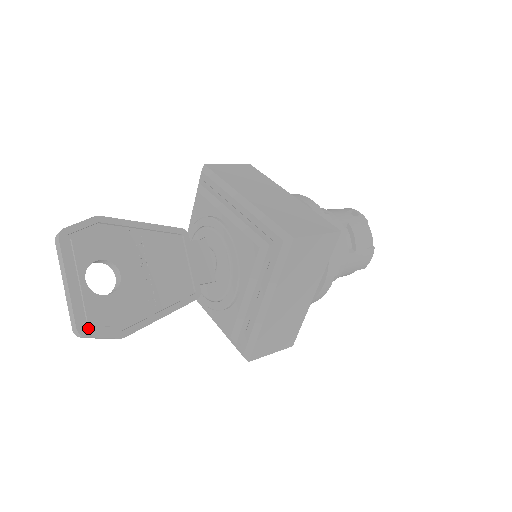
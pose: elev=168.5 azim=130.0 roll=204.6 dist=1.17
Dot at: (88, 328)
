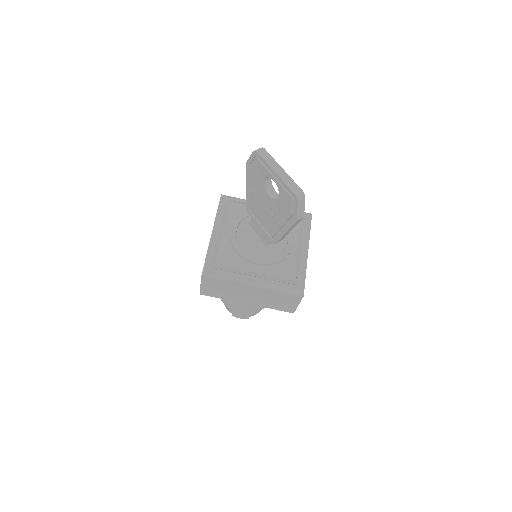
Dot at: occluded
